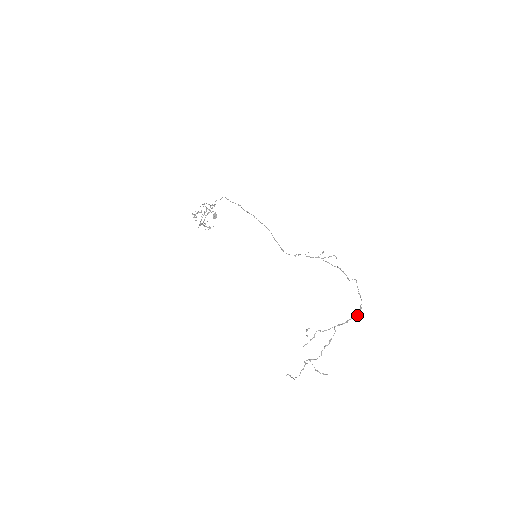
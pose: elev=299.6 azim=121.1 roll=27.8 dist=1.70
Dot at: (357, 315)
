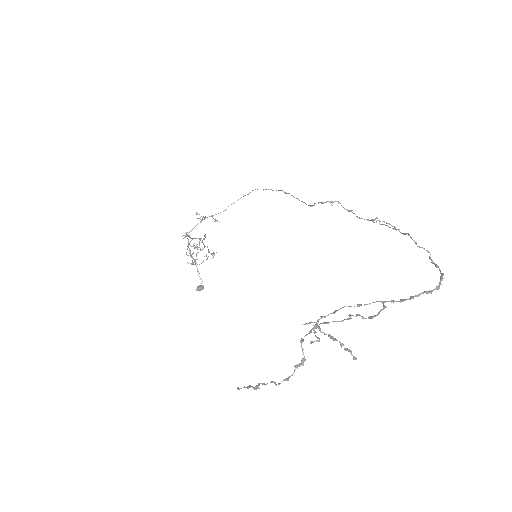
Dot at: occluded
